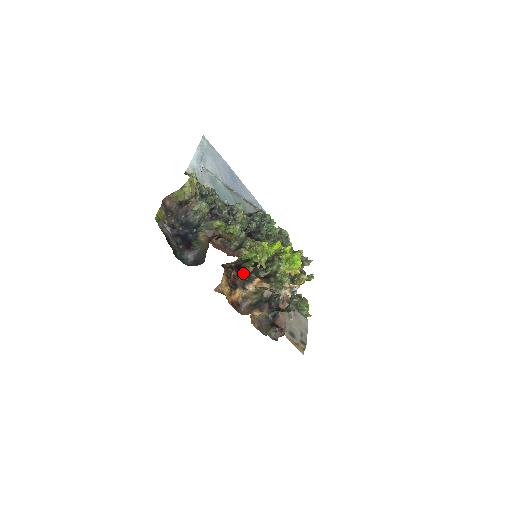
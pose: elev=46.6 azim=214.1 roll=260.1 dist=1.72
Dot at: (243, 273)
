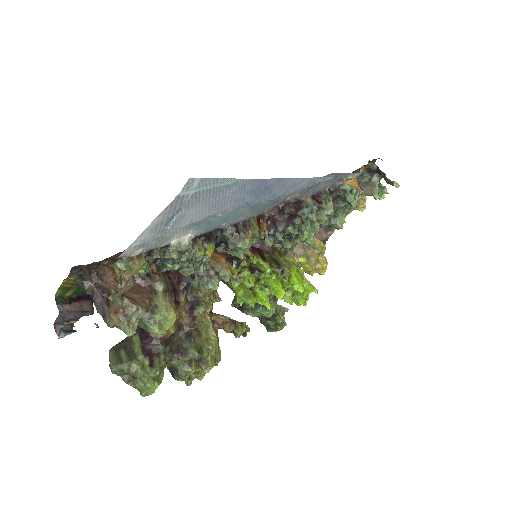
Dot at: occluded
